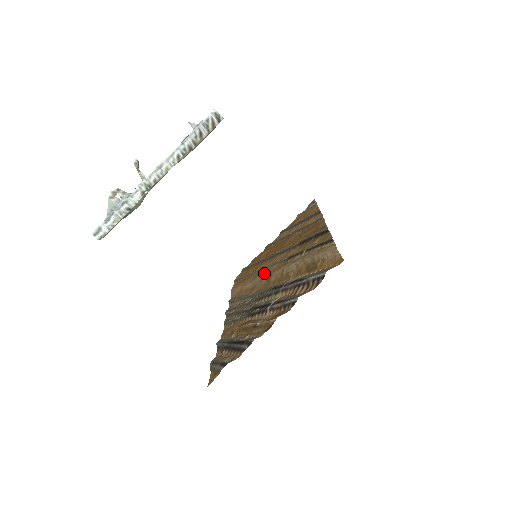
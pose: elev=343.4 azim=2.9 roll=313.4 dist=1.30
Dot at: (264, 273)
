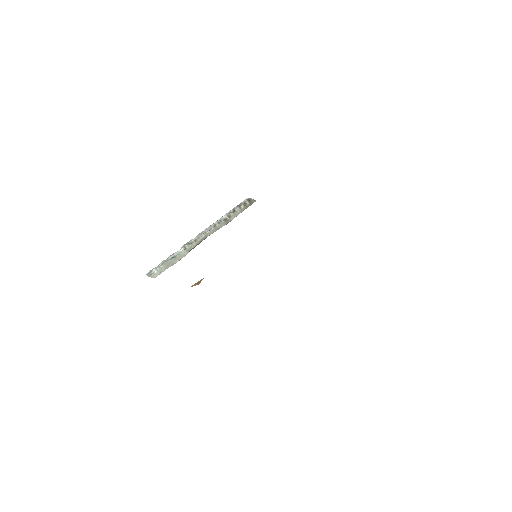
Dot at: occluded
